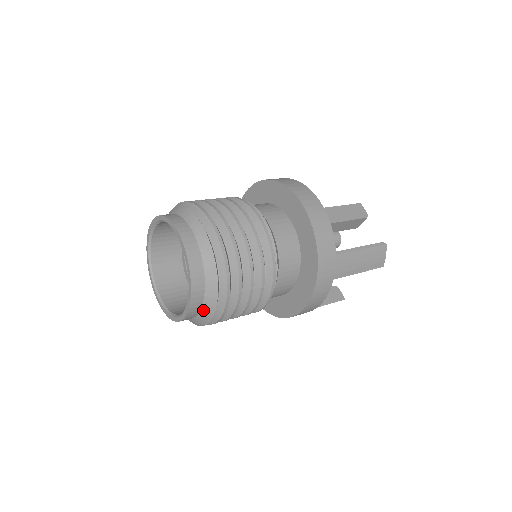
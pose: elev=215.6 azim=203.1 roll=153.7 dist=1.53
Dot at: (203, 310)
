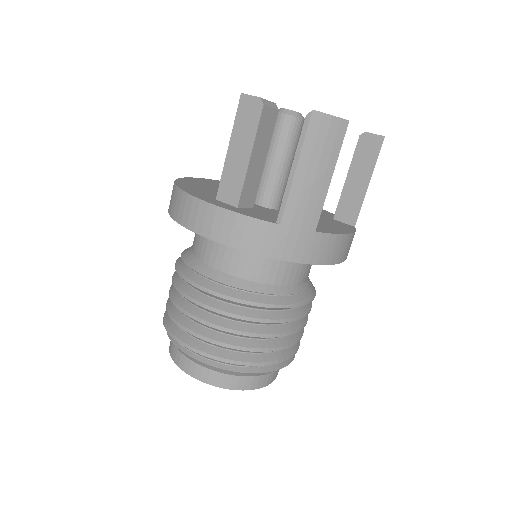
Dot at: (271, 372)
